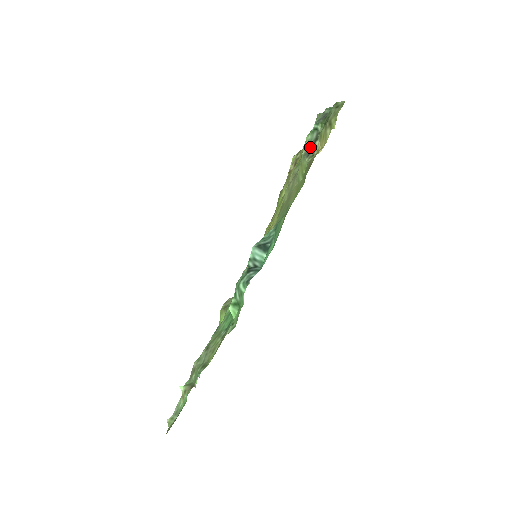
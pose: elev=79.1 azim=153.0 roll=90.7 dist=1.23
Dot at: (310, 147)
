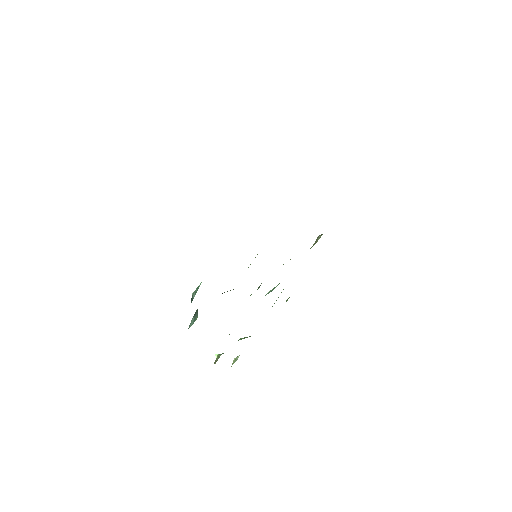
Dot at: occluded
